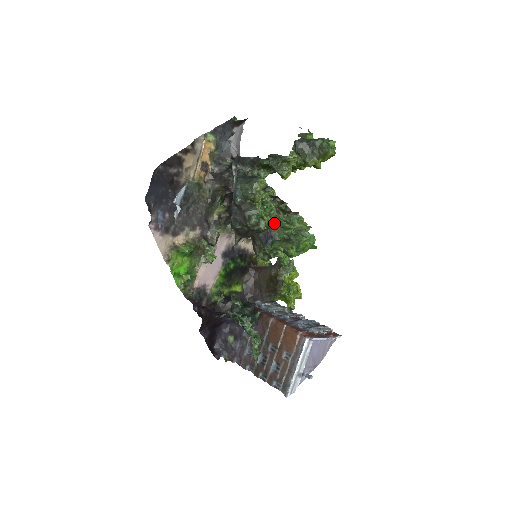
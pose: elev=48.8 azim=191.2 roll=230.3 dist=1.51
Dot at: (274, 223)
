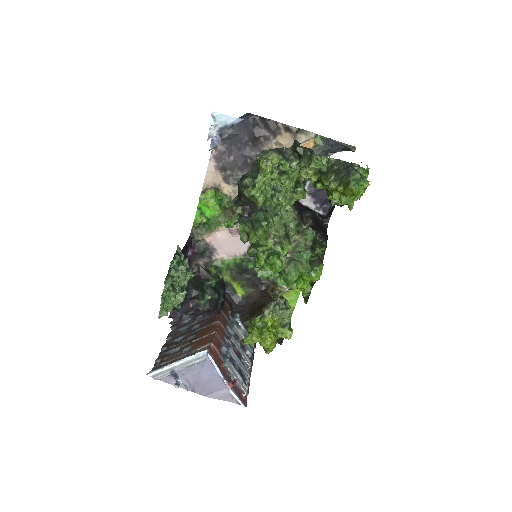
Dot at: (265, 210)
